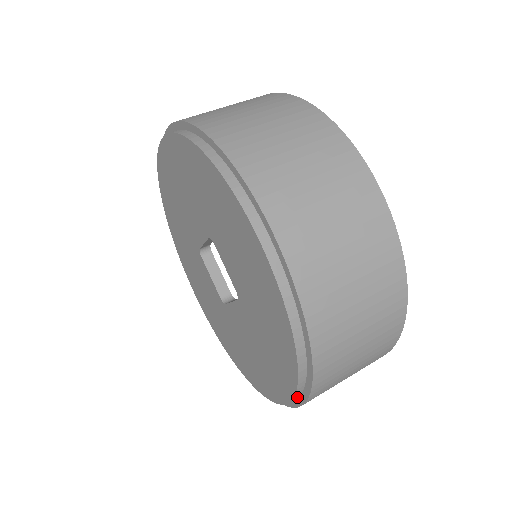
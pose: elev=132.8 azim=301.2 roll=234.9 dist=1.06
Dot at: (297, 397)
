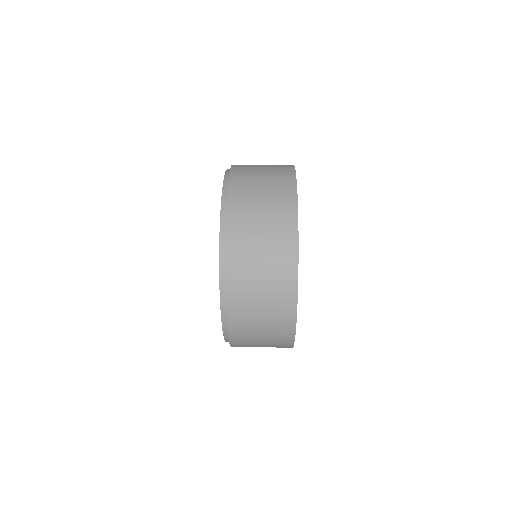
Dot at: occluded
